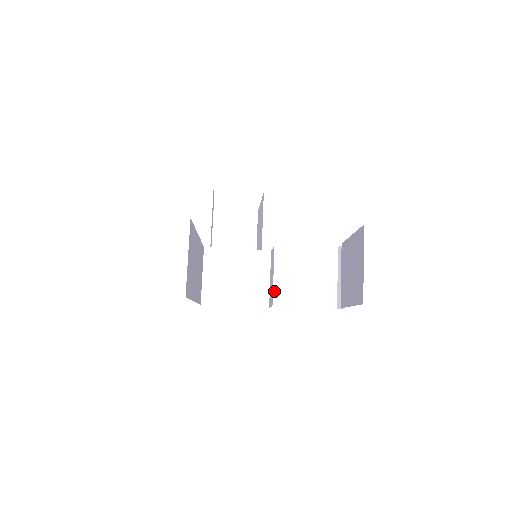
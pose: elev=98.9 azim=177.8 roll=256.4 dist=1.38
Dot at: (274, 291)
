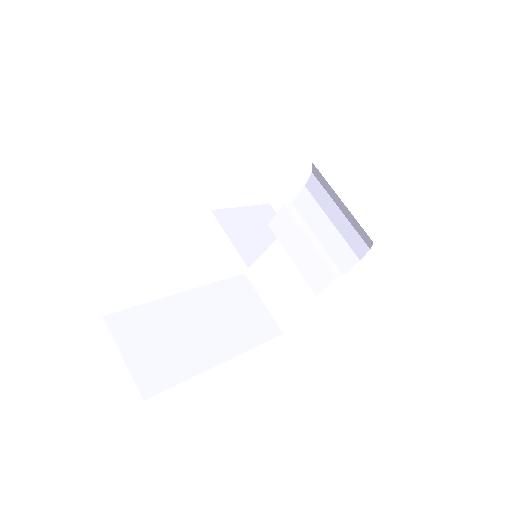
Dot at: (304, 276)
